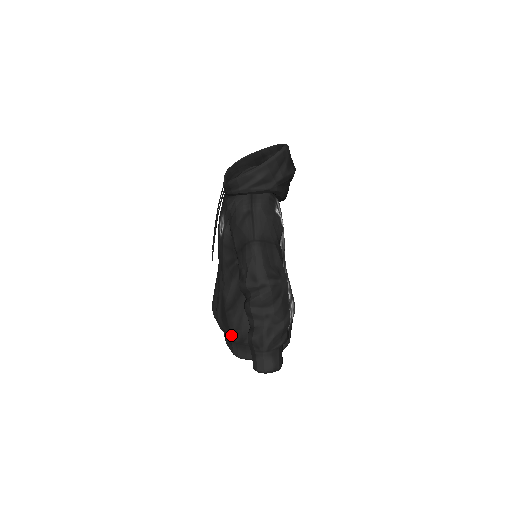
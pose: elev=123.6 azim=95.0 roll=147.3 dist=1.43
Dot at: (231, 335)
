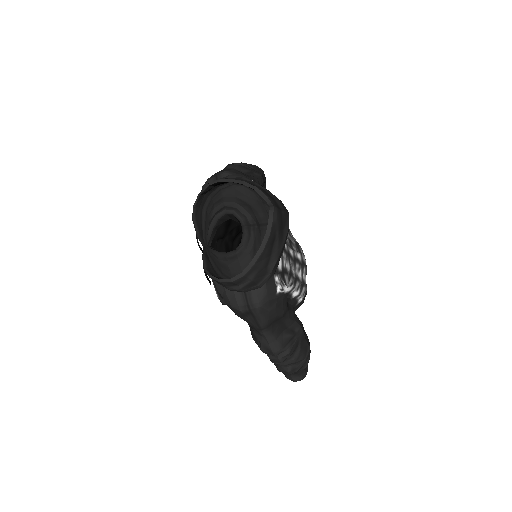
Dot at: occluded
